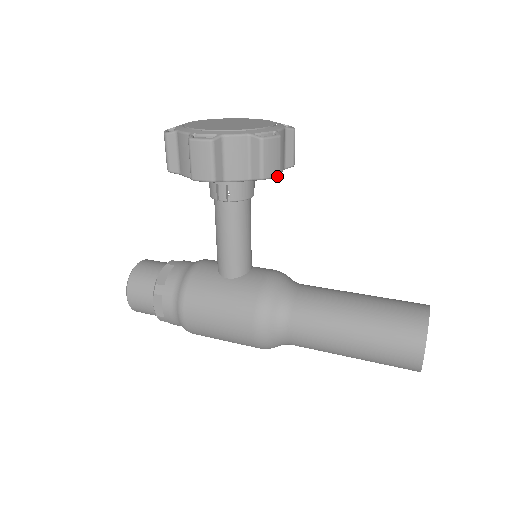
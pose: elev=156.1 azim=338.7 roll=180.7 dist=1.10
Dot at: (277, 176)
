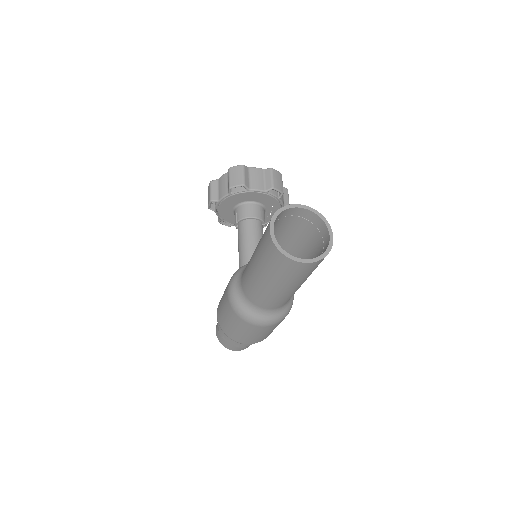
Dot at: (241, 185)
